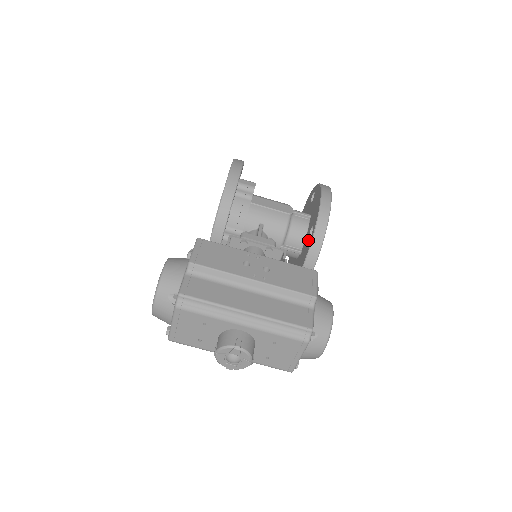
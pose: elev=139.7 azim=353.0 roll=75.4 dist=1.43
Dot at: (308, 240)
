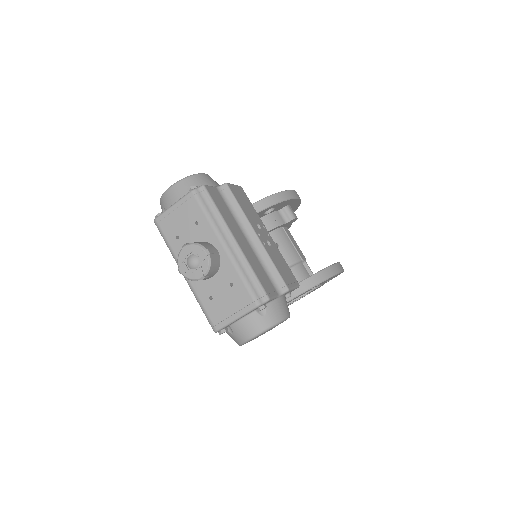
Dot at: occluded
